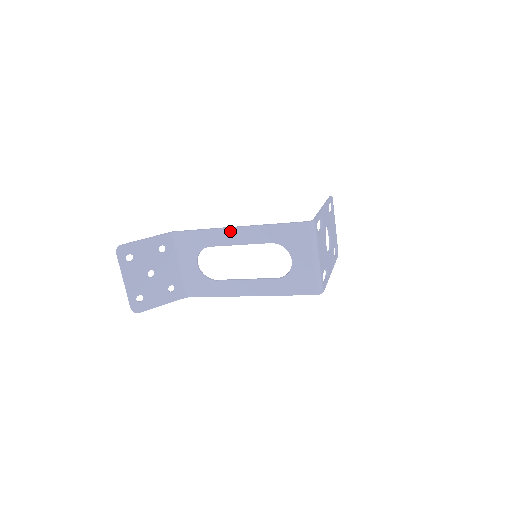
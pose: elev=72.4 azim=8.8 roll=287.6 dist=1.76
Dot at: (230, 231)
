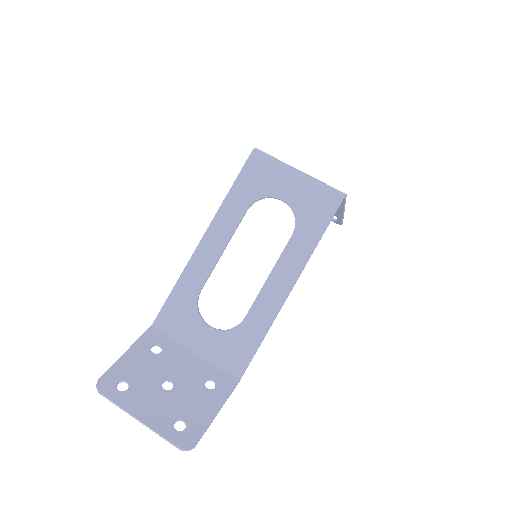
Dot at: (201, 250)
